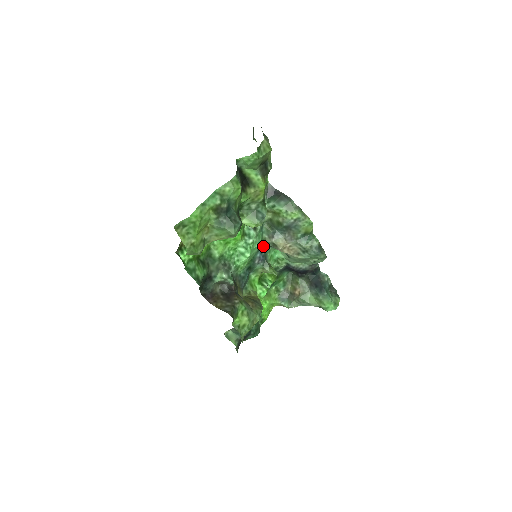
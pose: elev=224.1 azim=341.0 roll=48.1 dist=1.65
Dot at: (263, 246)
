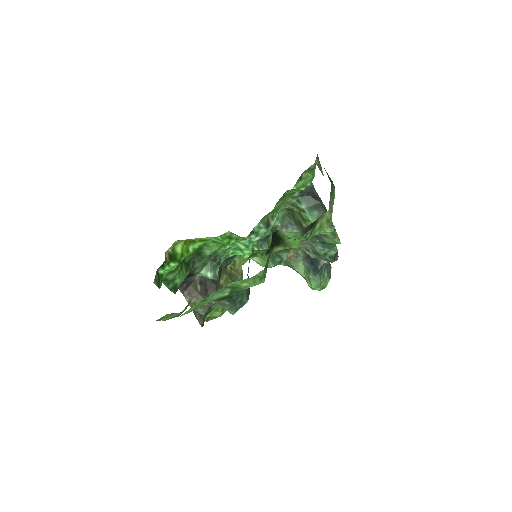
Dot at: occluded
